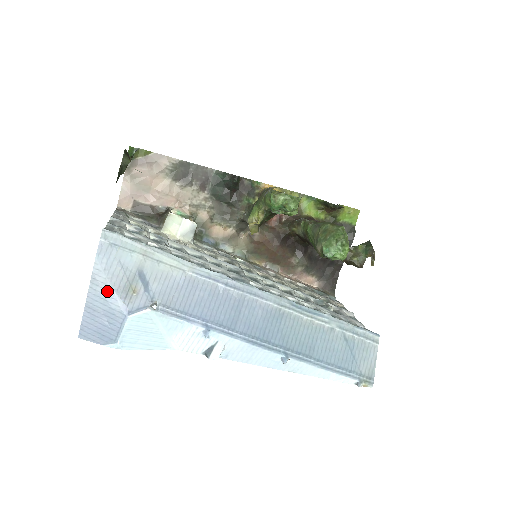
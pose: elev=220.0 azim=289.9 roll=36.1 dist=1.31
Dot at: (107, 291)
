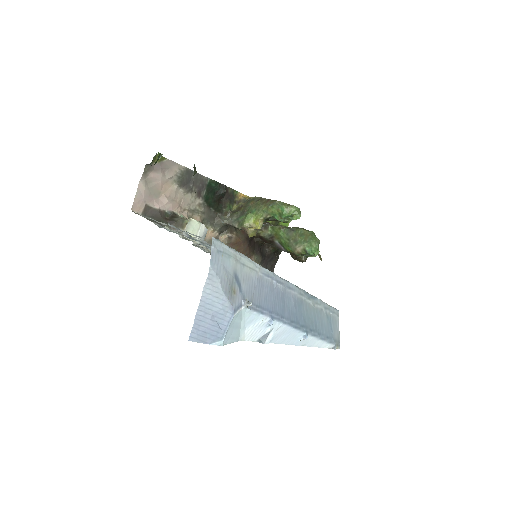
Dot at: (218, 294)
